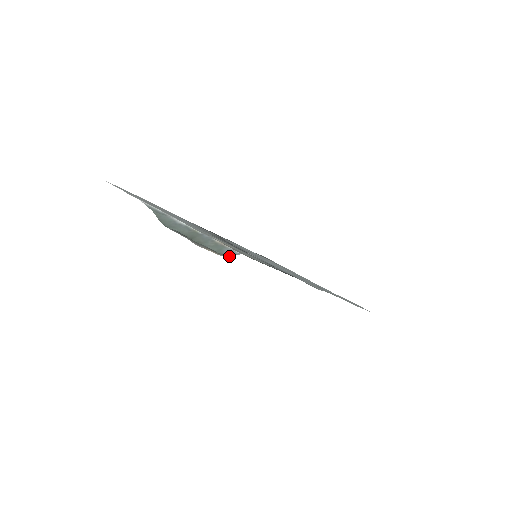
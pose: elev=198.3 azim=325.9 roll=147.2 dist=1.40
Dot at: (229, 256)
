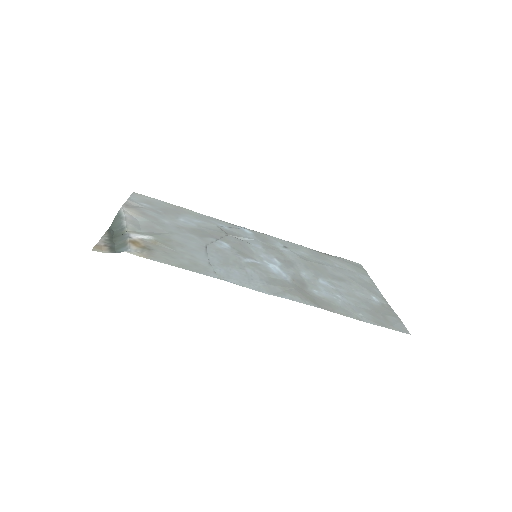
Dot at: occluded
